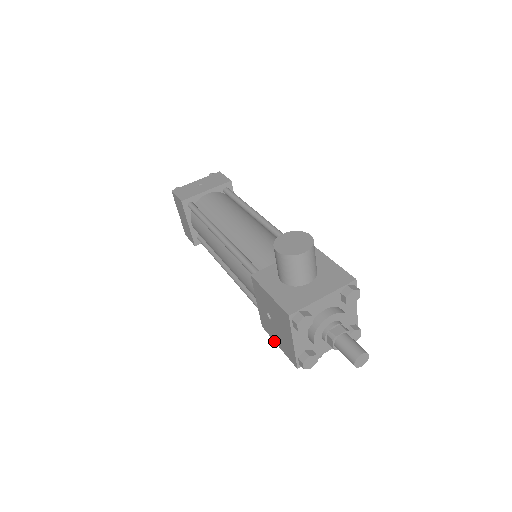
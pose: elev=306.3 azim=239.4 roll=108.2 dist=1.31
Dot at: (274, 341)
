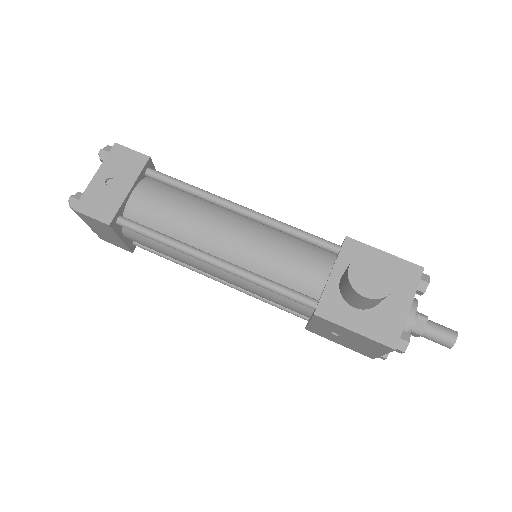
Dot at: (330, 340)
